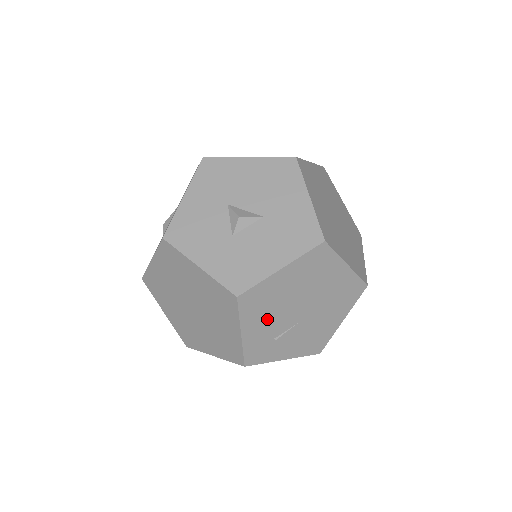
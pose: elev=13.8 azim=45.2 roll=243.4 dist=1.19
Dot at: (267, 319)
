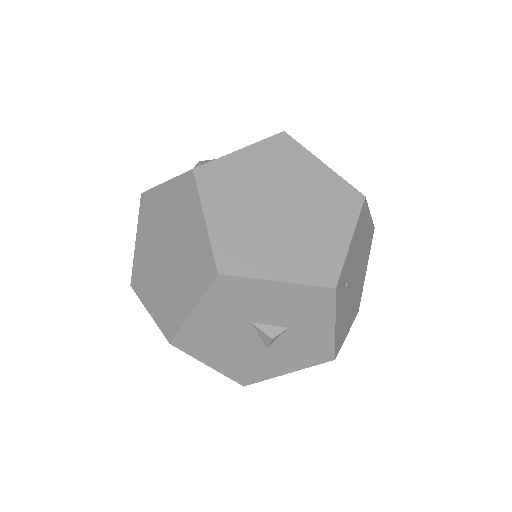
Dot at: (355, 251)
